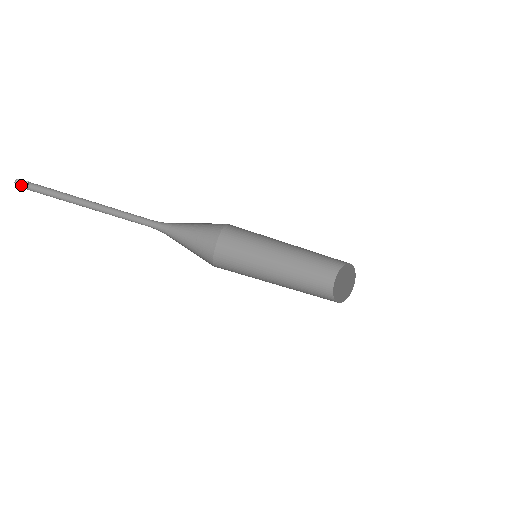
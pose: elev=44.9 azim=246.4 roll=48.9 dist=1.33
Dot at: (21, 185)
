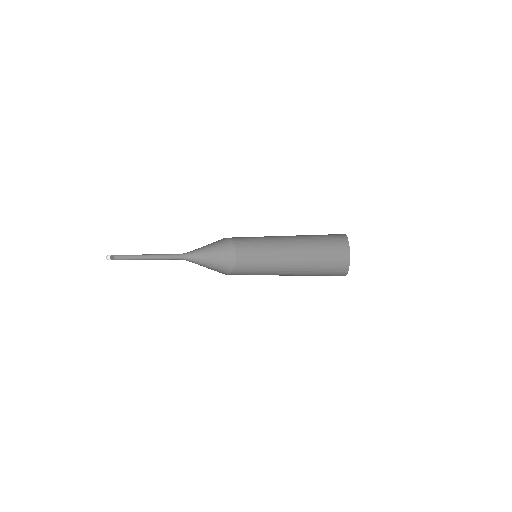
Dot at: (110, 255)
